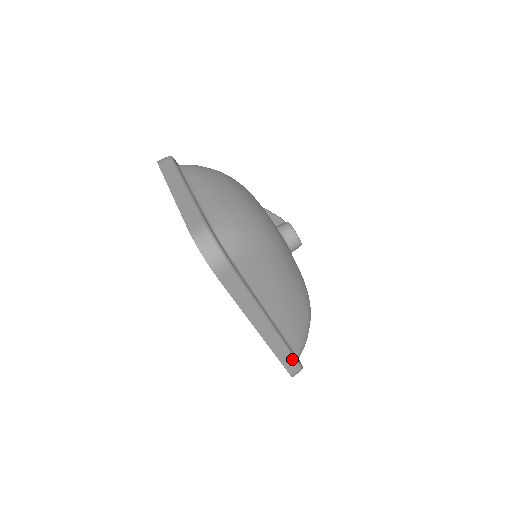
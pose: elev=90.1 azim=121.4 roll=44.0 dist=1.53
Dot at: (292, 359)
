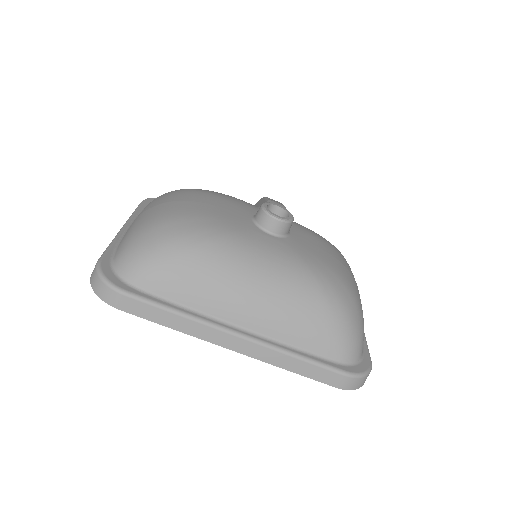
Dot at: (319, 368)
